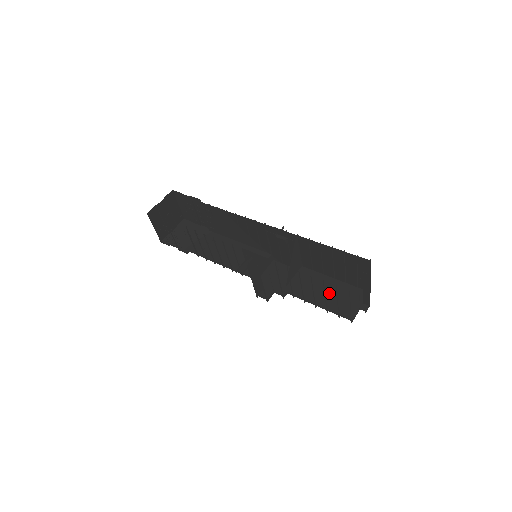
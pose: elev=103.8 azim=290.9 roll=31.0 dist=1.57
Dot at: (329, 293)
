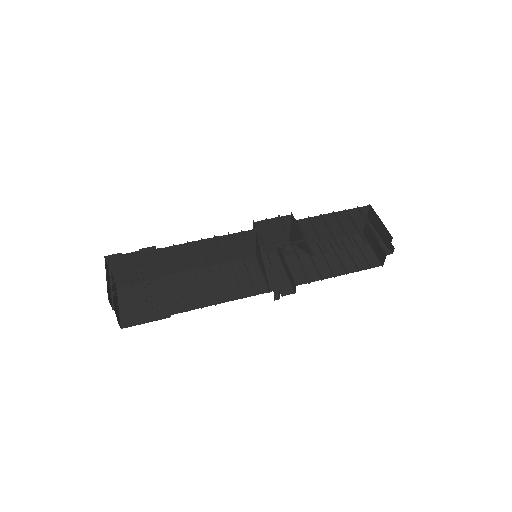
Dot at: (335, 227)
